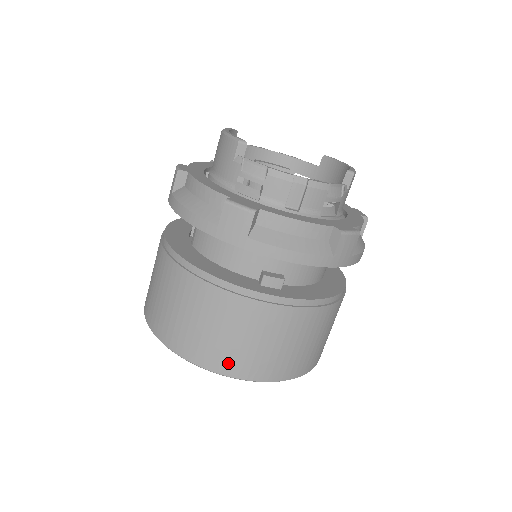
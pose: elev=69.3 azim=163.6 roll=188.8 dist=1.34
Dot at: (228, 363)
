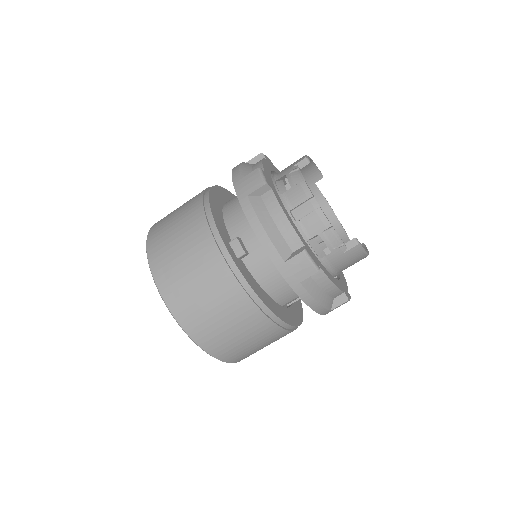
Dot at: (162, 268)
